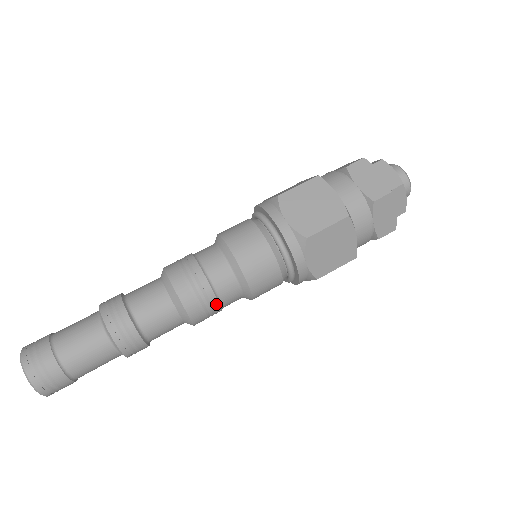
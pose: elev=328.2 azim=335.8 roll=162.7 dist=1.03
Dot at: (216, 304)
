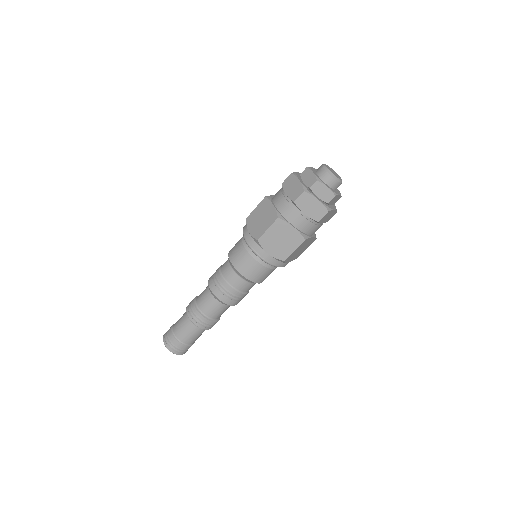
Dot at: (233, 291)
